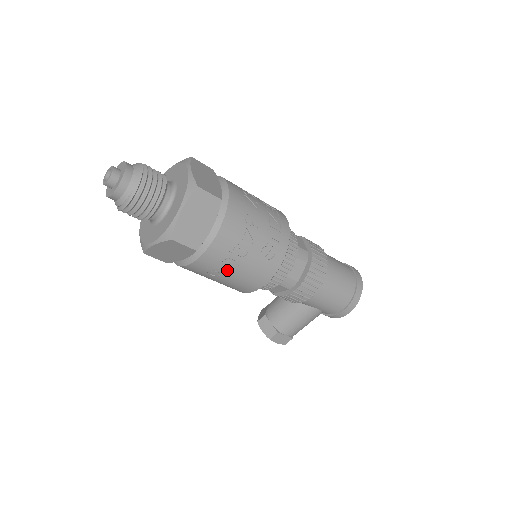
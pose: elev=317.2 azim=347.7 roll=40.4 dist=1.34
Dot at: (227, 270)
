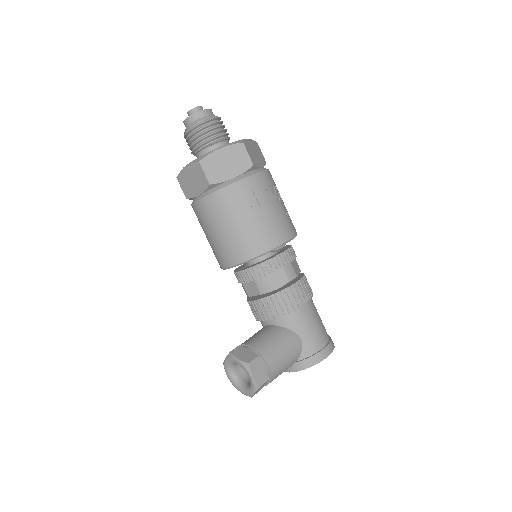
Dot at: (263, 204)
